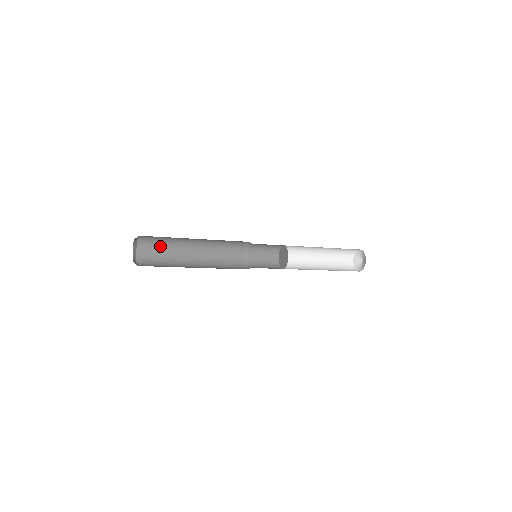
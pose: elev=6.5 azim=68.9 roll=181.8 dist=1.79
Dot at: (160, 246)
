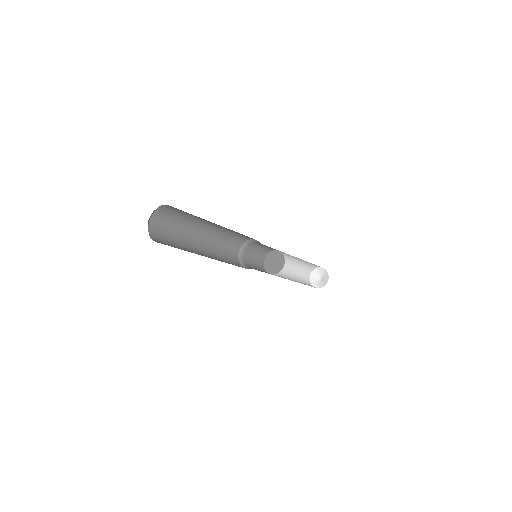
Dot at: (171, 228)
